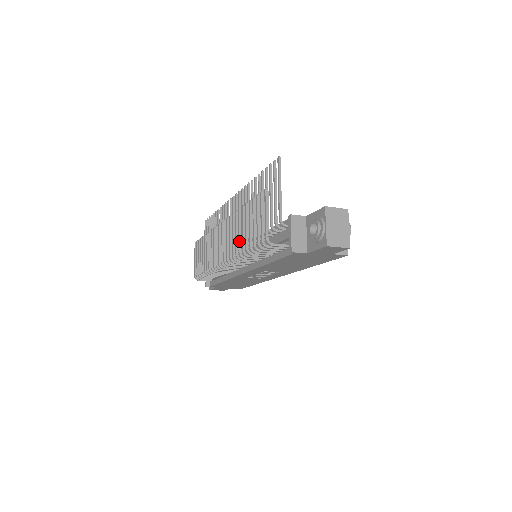
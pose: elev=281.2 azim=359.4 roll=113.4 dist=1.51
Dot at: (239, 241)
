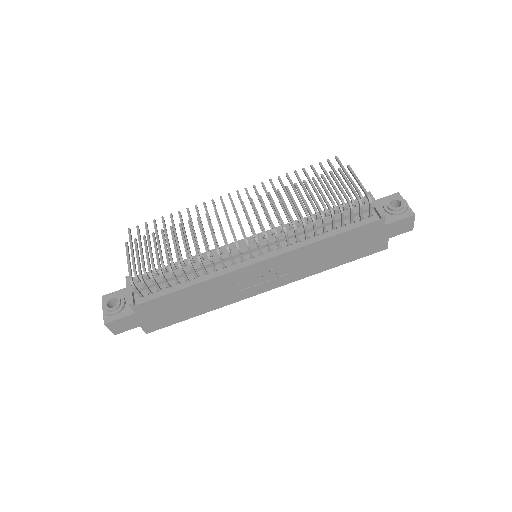
Dot at: occluded
